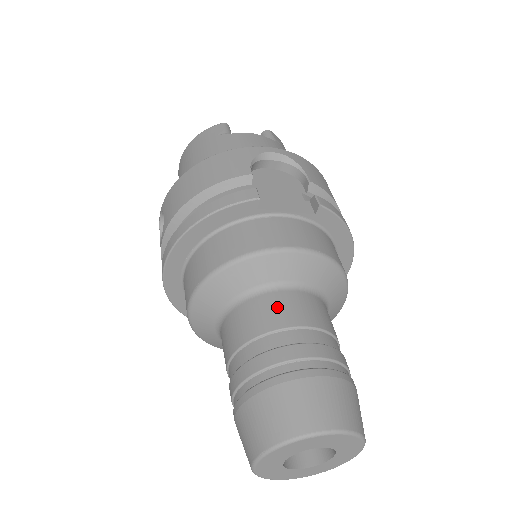
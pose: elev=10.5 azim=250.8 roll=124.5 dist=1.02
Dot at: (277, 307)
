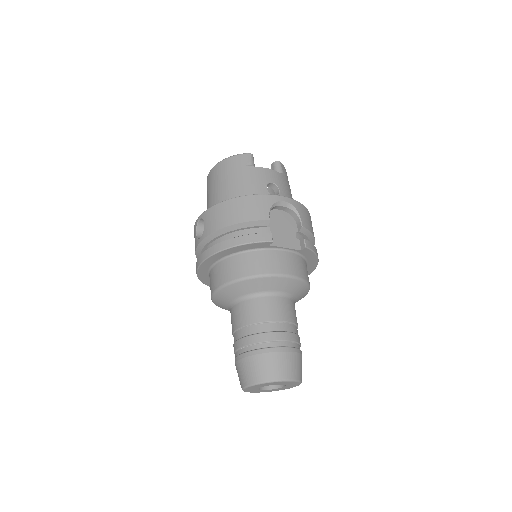
Dot at: (270, 307)
